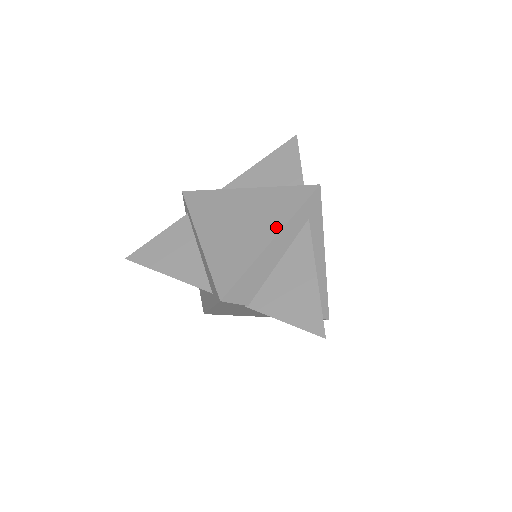
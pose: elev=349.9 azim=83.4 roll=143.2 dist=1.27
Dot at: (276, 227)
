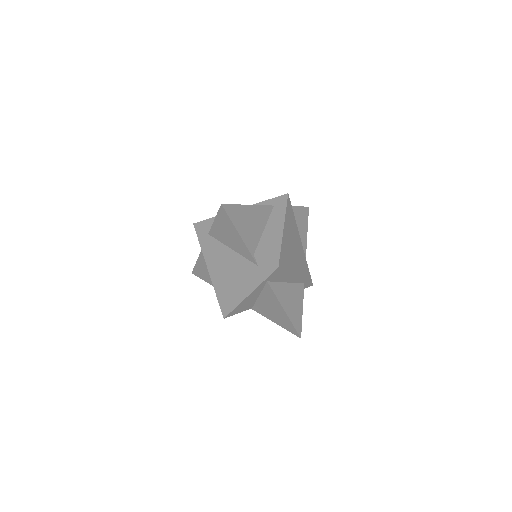
Dot at: occluded
